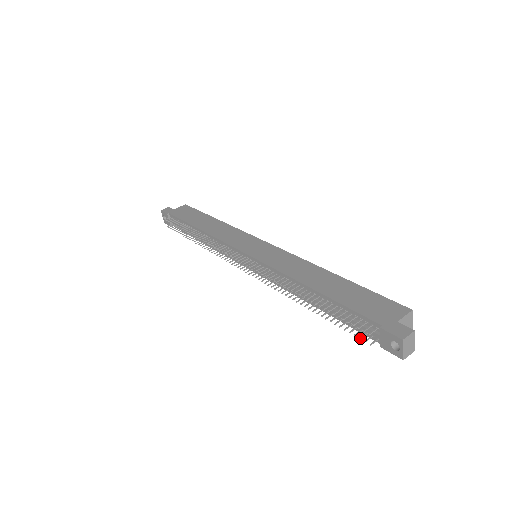
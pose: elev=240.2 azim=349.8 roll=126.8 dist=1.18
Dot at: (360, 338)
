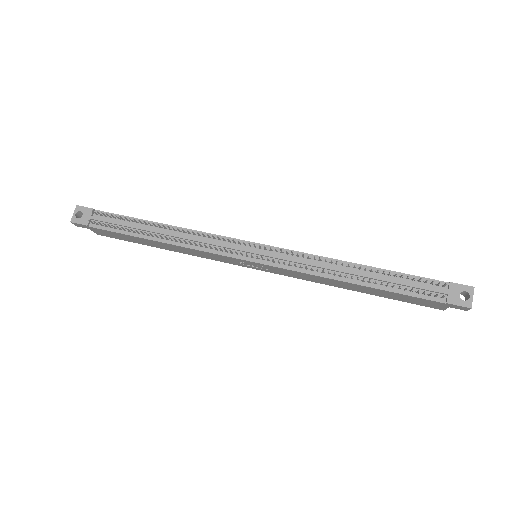
Dot at: occluded
